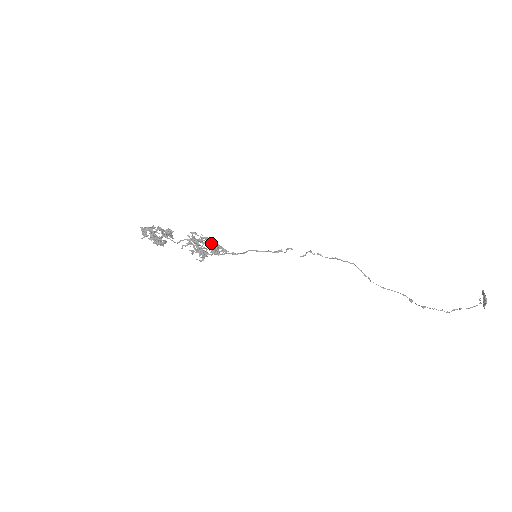
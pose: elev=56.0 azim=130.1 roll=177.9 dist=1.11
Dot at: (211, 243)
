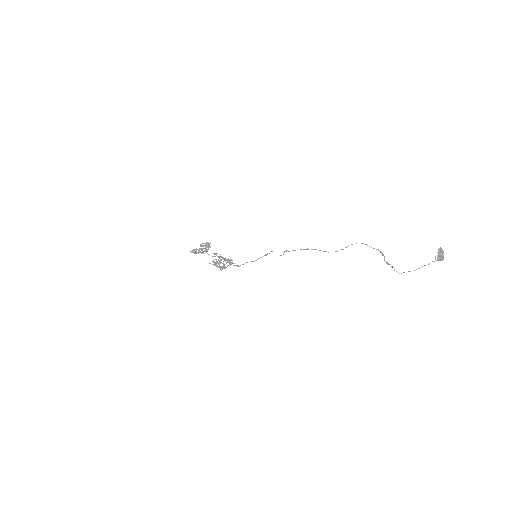
Dot at: (225, 259)
